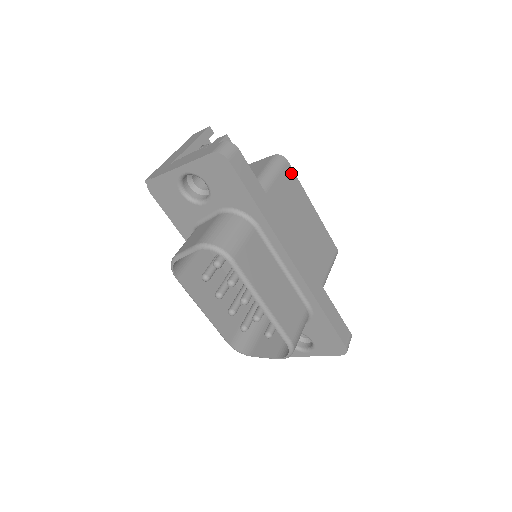
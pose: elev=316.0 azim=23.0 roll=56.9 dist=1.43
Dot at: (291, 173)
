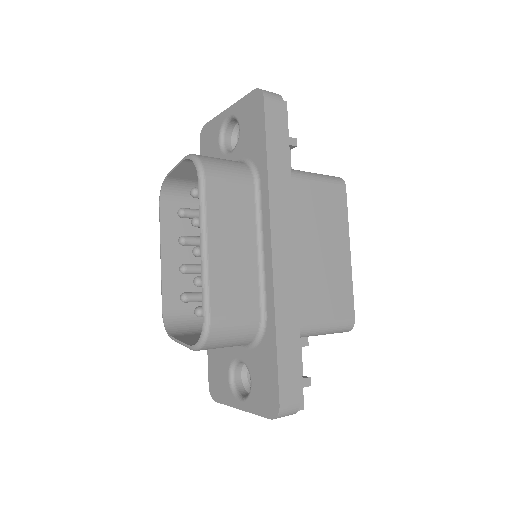
Dot at: (342, 198)
